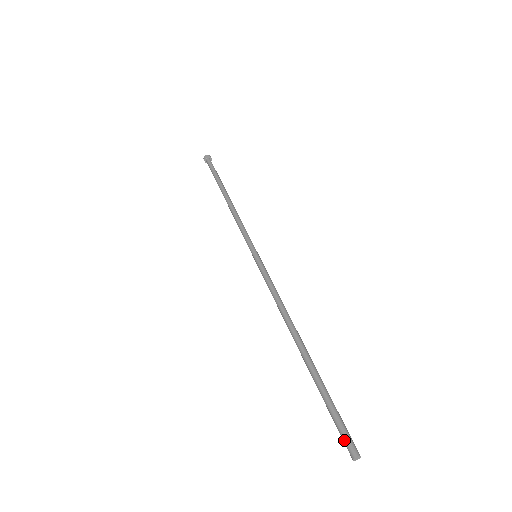
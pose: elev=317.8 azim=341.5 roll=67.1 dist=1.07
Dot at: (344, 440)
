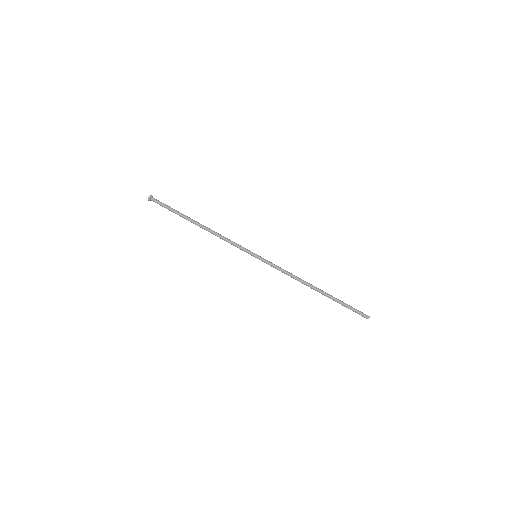
Dot at: occluded
